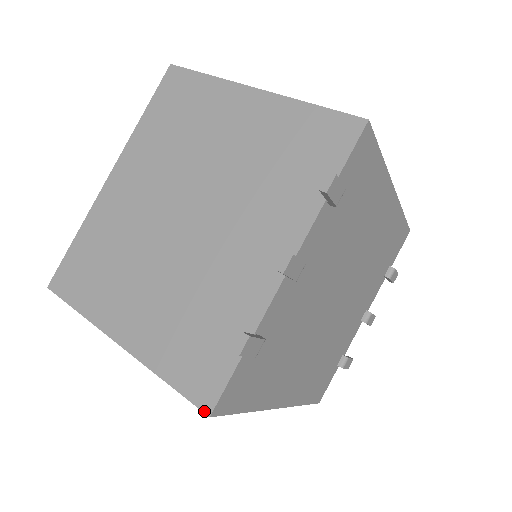
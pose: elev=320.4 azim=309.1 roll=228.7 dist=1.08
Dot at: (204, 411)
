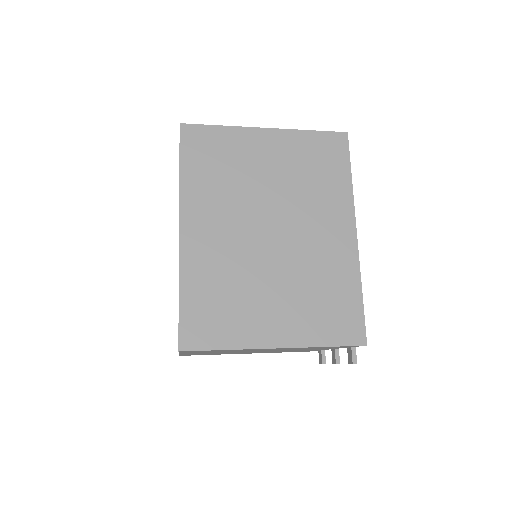
Dot at: (343, 132)
